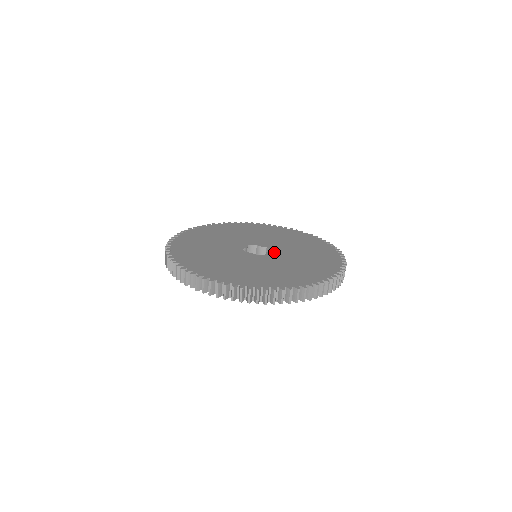
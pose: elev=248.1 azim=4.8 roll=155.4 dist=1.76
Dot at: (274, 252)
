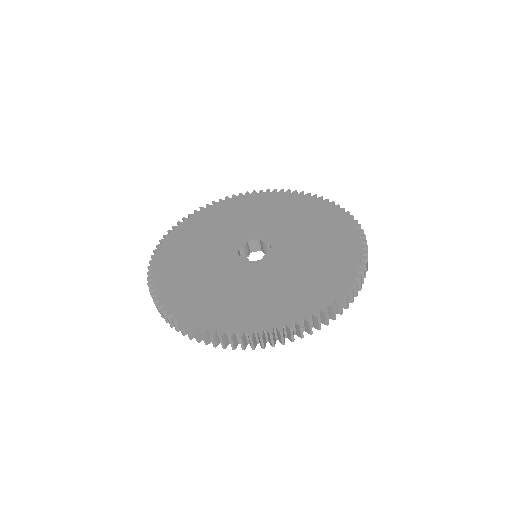
Dot at: (274, 254)
